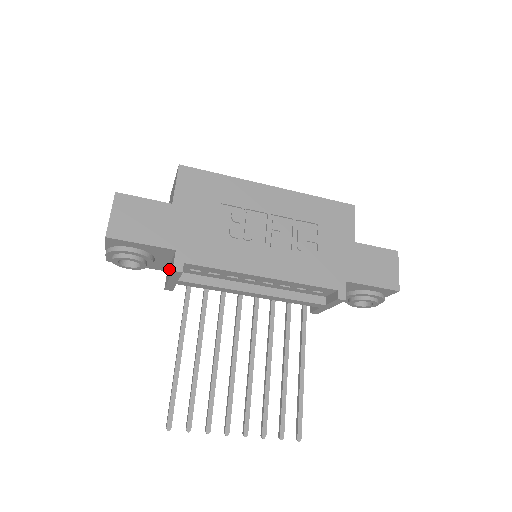
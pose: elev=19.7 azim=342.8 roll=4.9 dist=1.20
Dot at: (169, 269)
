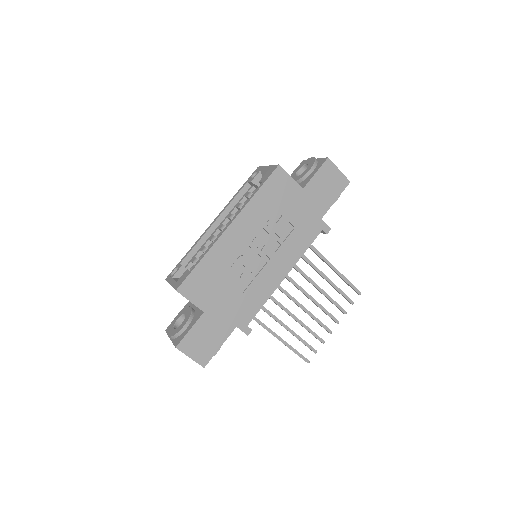
Dot at: occluded
